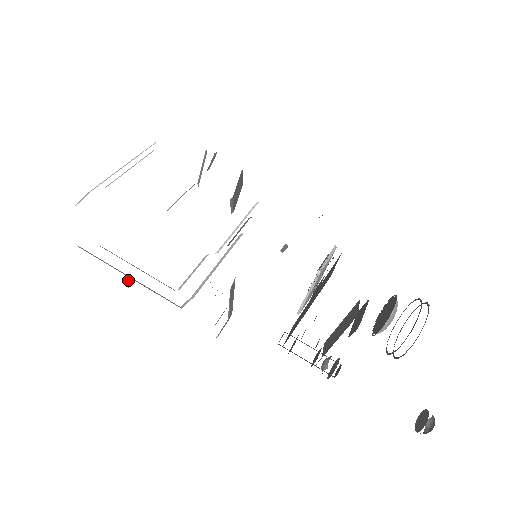
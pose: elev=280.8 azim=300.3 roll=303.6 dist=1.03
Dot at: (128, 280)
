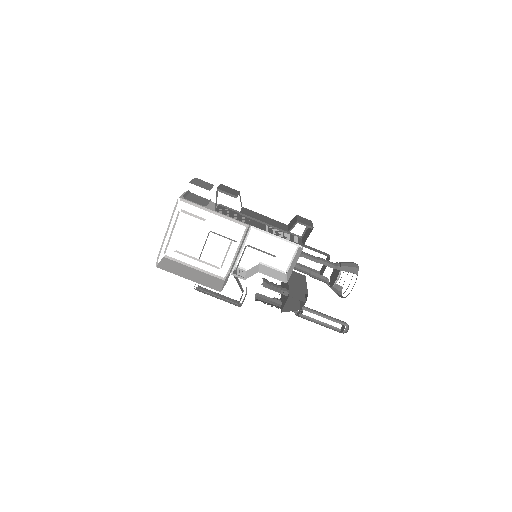
Dot at: occluded
